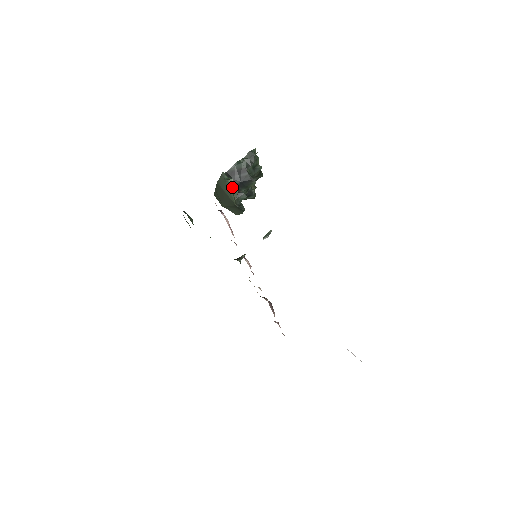
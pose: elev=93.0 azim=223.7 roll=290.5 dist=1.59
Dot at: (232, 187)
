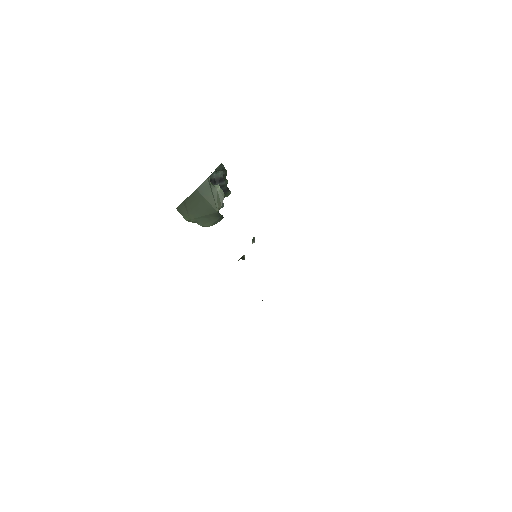
Dot at: (218, 192)
